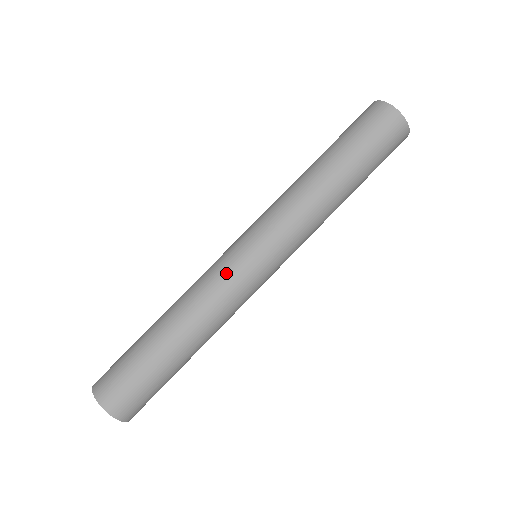
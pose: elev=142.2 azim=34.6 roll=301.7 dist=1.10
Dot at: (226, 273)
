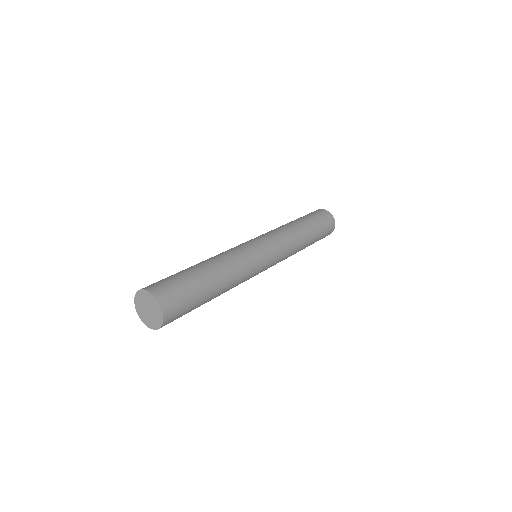
Dot at: (250, 252)
